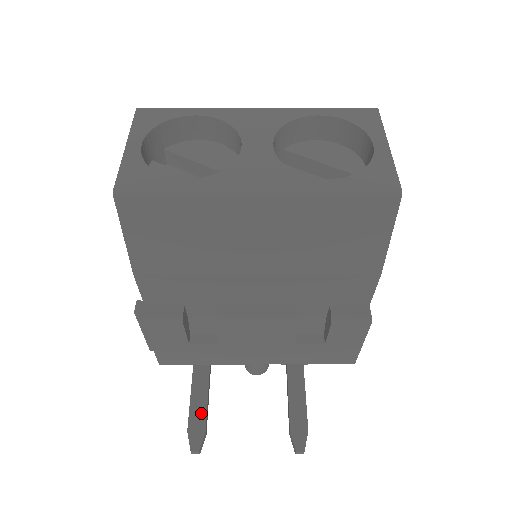
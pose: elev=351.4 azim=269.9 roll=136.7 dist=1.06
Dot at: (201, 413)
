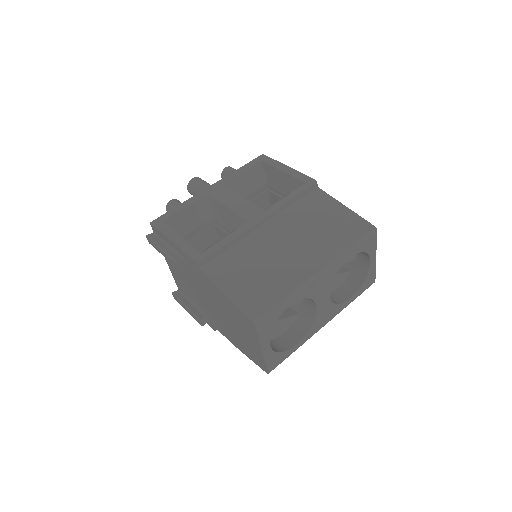
Dot at: occluded
